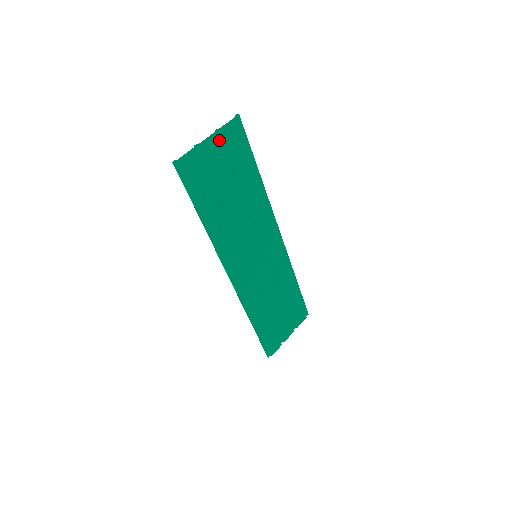
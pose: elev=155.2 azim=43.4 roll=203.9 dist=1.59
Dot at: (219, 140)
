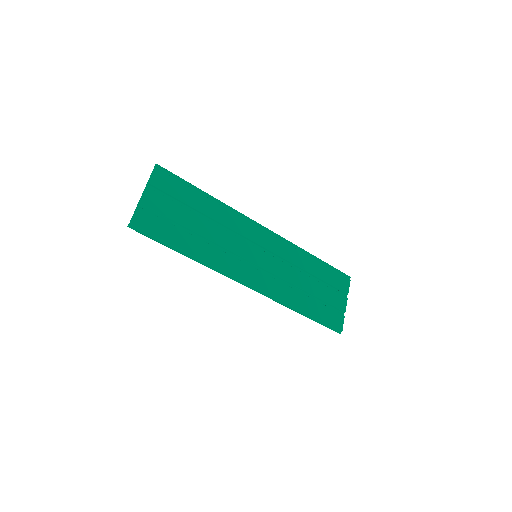
Dot at: (153, 190)
